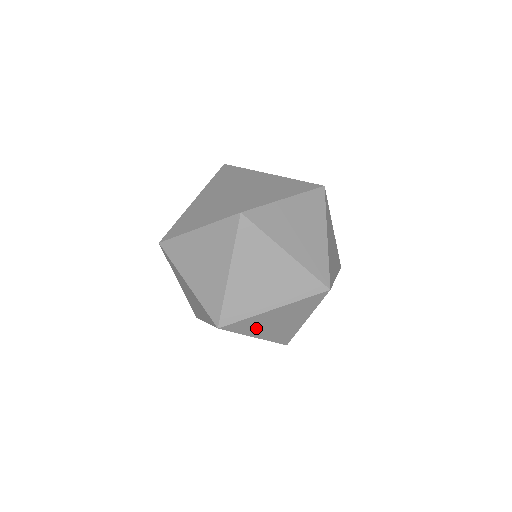
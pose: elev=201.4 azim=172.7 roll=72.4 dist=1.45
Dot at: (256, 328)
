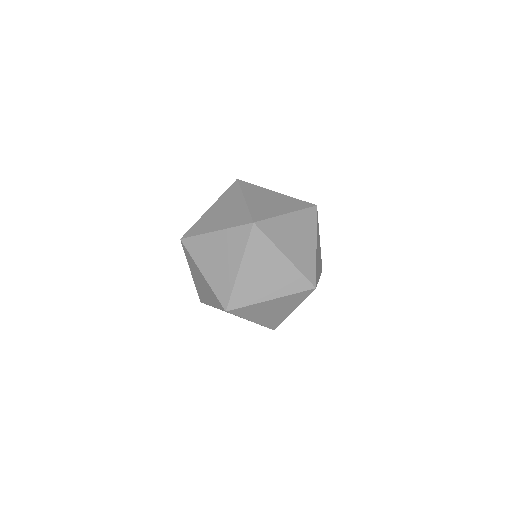
Dot at: occluded
